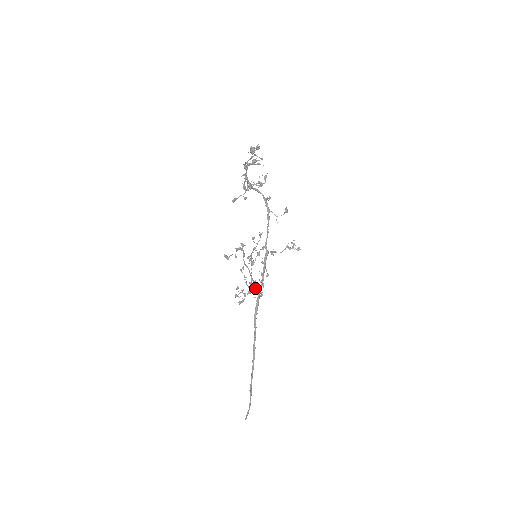
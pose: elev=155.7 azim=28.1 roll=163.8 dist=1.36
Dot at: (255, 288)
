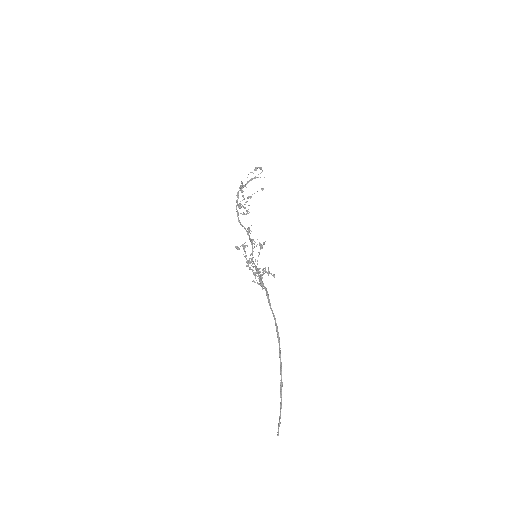
Dot at: (261, 280)
